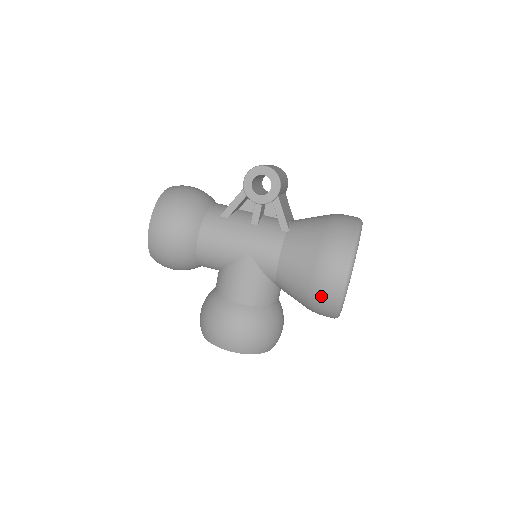
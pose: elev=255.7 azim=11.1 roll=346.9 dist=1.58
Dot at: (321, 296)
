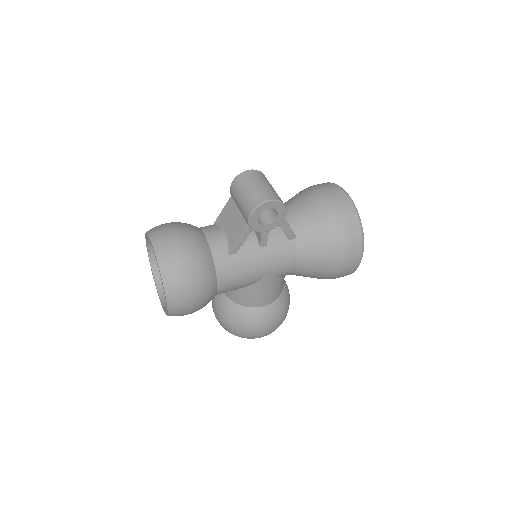
Dot at: (339, 276)
